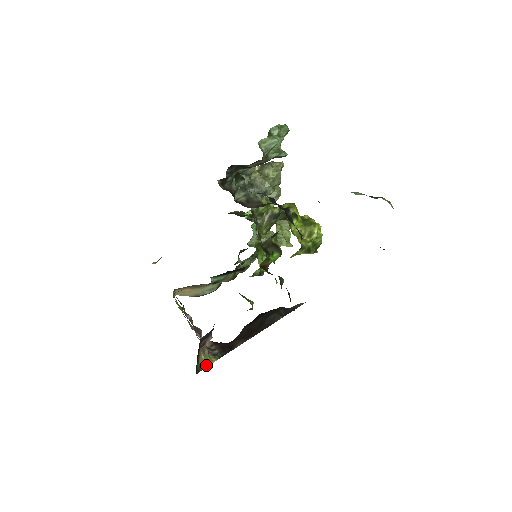
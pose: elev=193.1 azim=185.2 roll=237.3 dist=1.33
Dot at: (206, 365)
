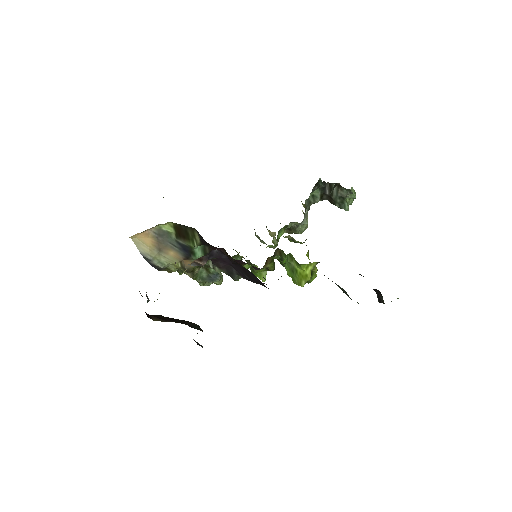
Dot at: occluded
